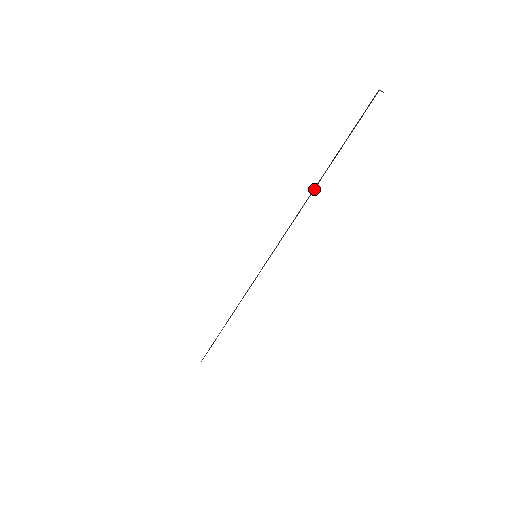
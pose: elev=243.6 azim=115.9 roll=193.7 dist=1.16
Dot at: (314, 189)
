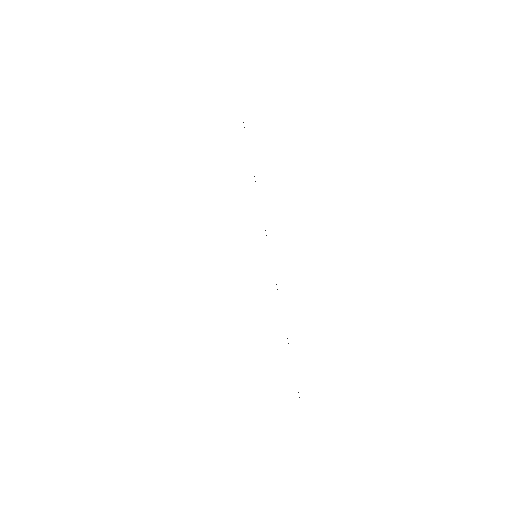
Dot at: occluded
